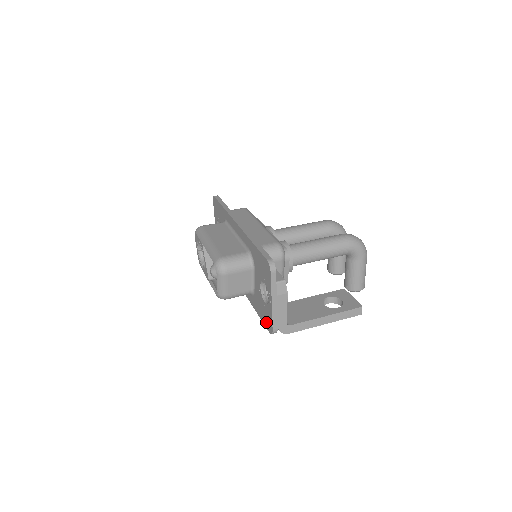
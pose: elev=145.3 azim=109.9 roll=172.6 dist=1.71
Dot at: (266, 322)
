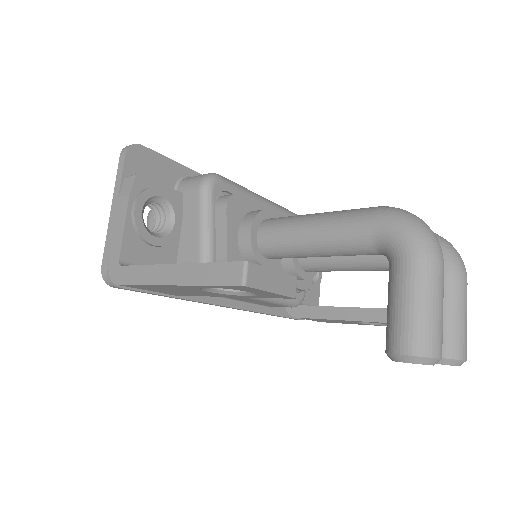
Dot at: occluded
